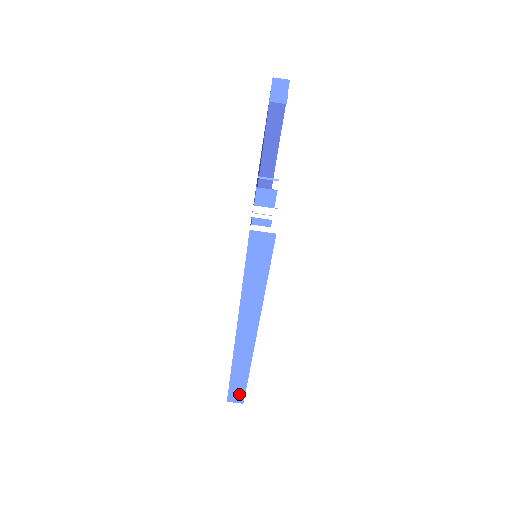
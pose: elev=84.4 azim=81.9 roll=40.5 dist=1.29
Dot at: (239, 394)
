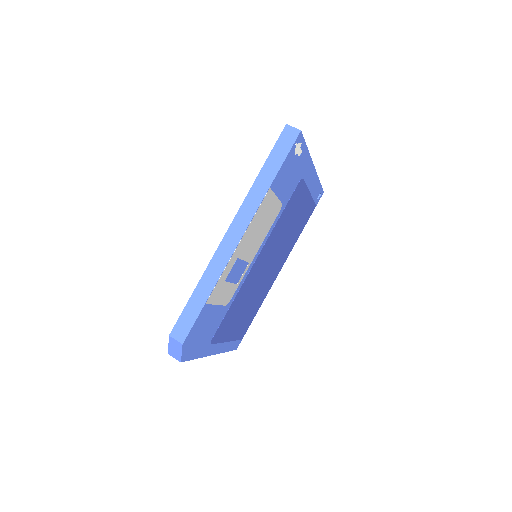
Dot at: (187, 324)
